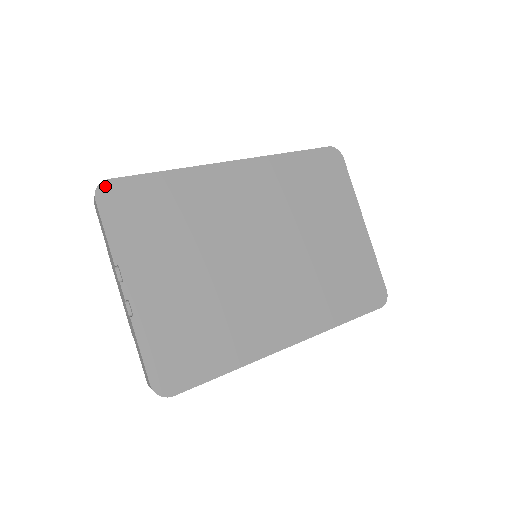
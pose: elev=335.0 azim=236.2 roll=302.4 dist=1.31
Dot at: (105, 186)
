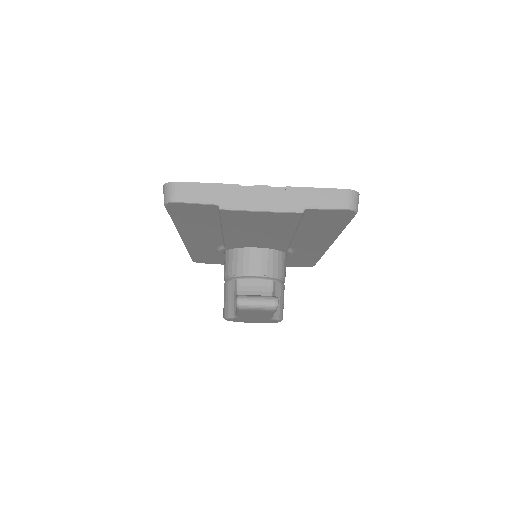
Dot at: occluded
